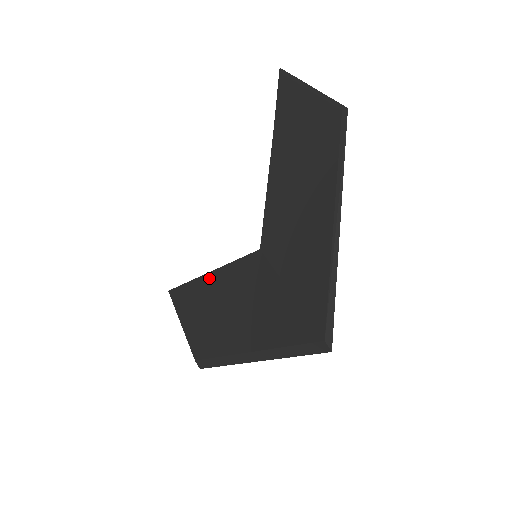
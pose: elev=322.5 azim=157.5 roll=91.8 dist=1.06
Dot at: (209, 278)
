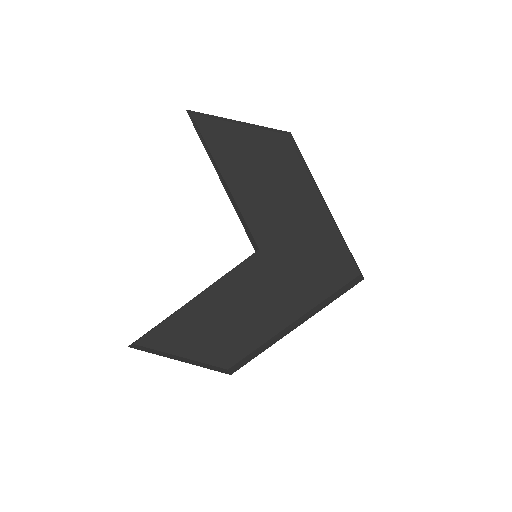
Dot at: (202, 299)
